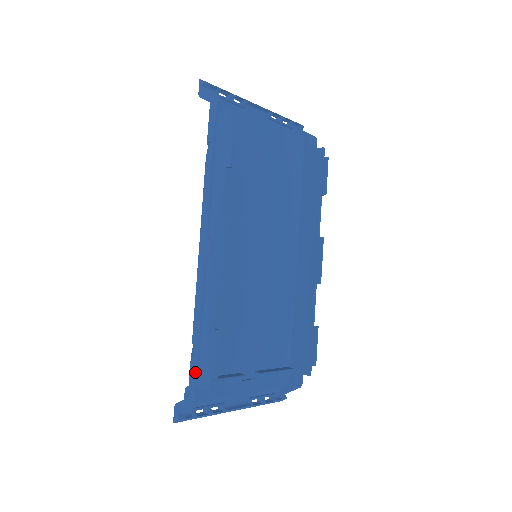
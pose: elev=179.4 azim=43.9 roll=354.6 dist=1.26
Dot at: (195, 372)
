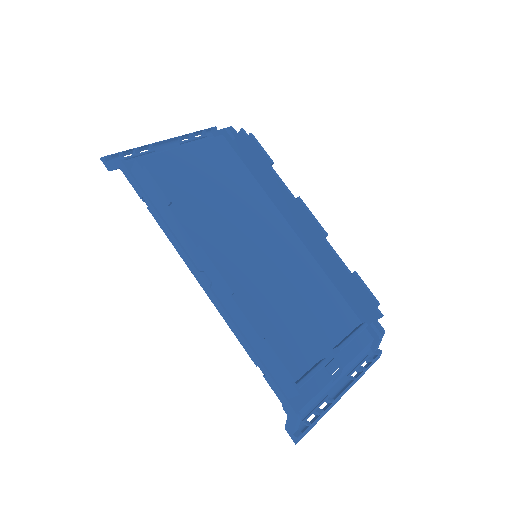
Dot at: (276, 388)
